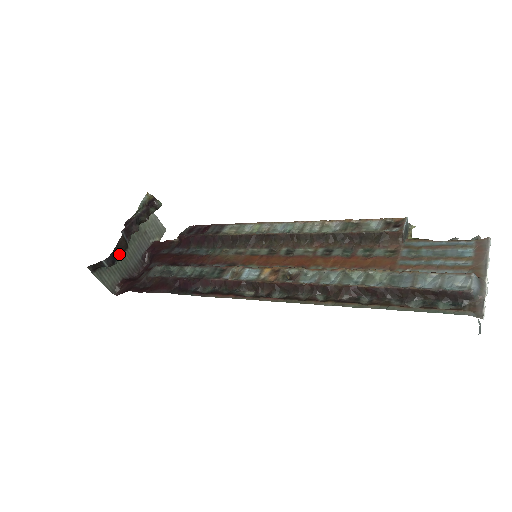
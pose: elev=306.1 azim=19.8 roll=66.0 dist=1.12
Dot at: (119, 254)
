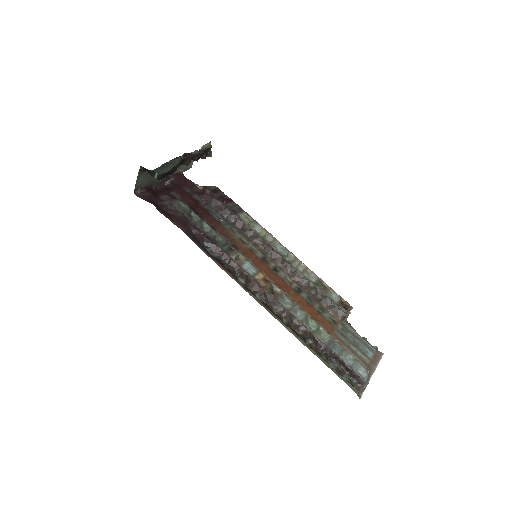
Dot at: (168, 175)
